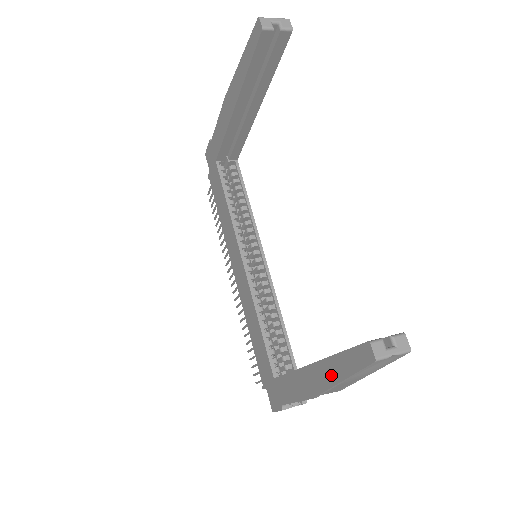
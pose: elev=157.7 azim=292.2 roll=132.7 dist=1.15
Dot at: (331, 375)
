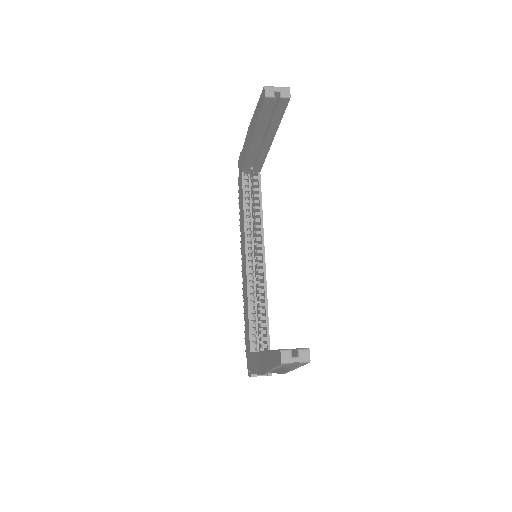
Dot at: (268, 363)
